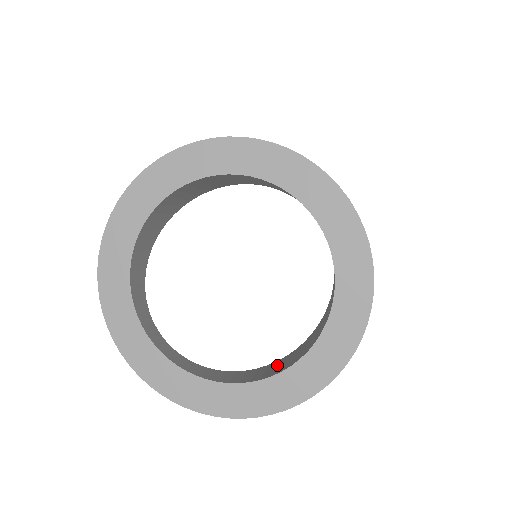
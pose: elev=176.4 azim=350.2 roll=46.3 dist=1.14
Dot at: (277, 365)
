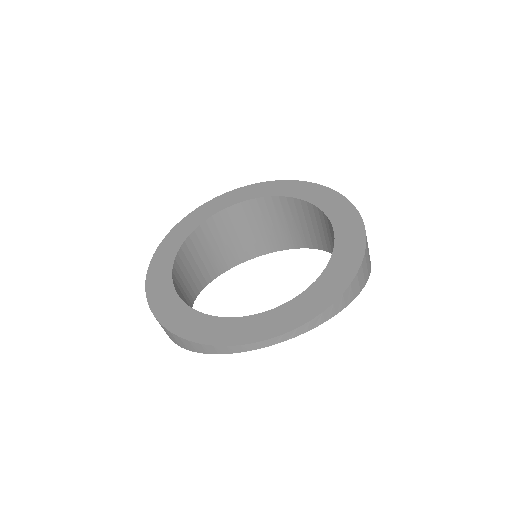
Dot at: occluded
